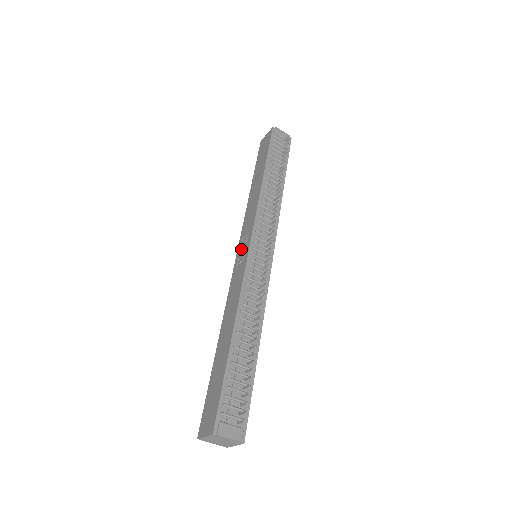
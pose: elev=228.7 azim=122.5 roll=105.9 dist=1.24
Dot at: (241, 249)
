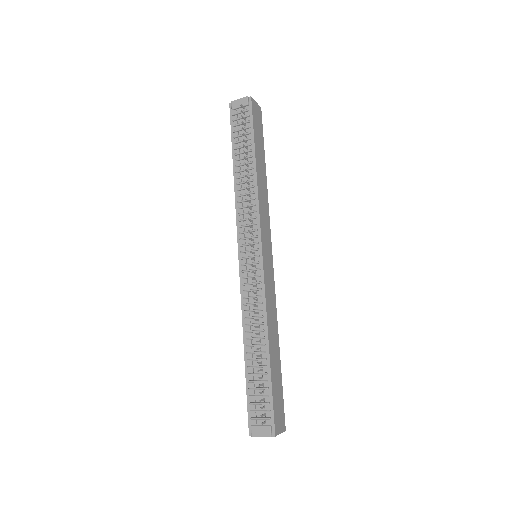
Dot at: occluded
